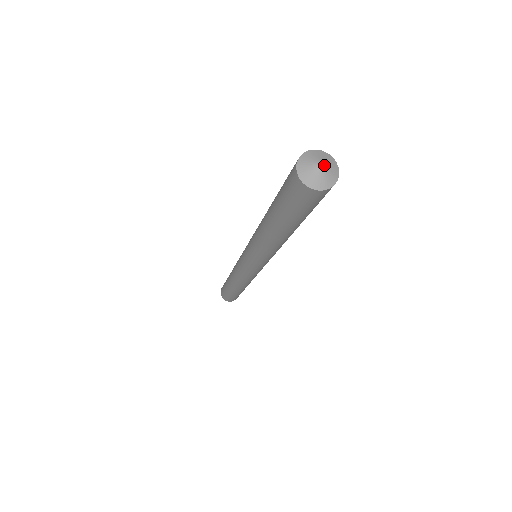
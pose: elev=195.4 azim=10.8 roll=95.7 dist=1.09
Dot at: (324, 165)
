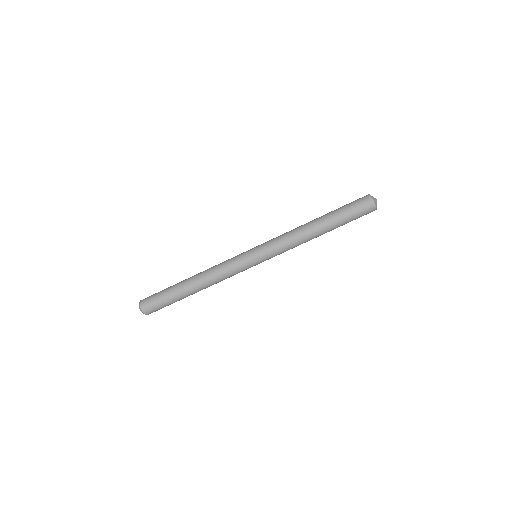
Dot at: occluded
